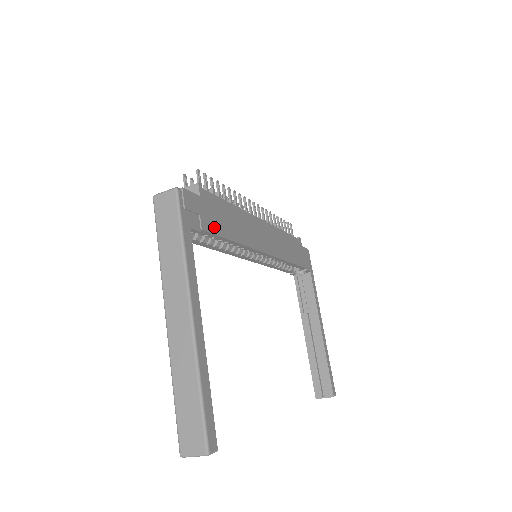
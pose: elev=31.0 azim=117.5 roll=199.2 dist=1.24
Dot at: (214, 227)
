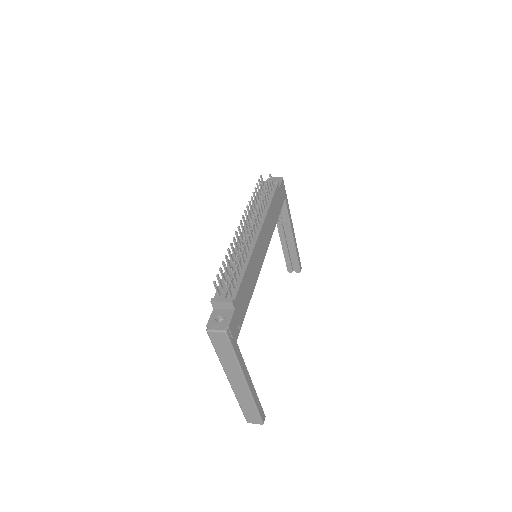
Dot at: (244, 312)
